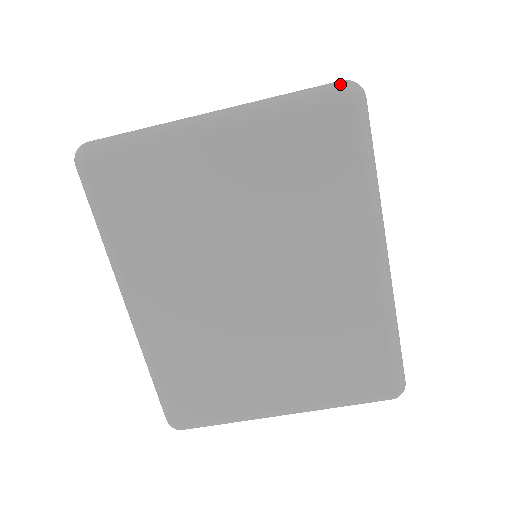
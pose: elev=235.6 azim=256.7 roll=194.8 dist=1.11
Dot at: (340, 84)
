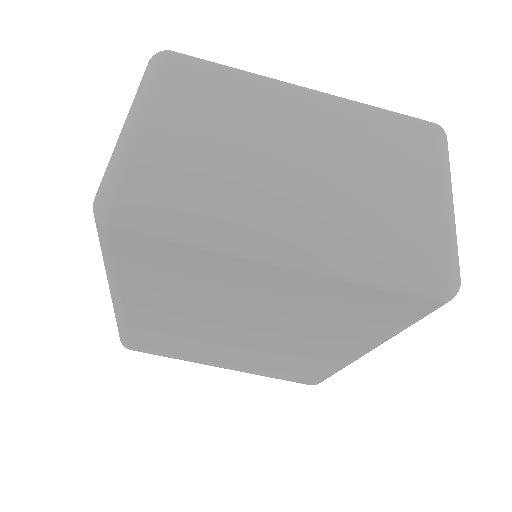
Dot at: (443, 283)
